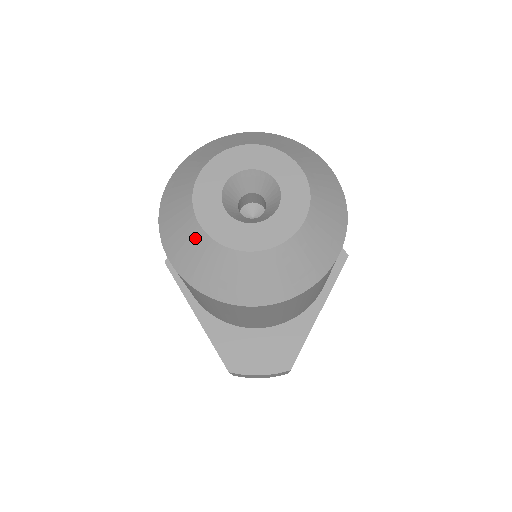
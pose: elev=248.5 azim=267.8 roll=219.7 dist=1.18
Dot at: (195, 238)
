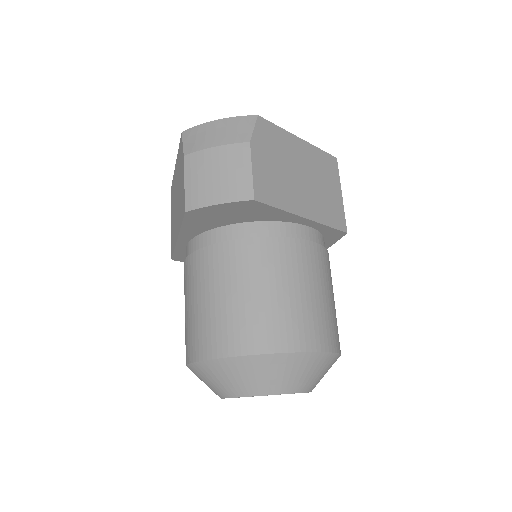
Dot at: occluded
